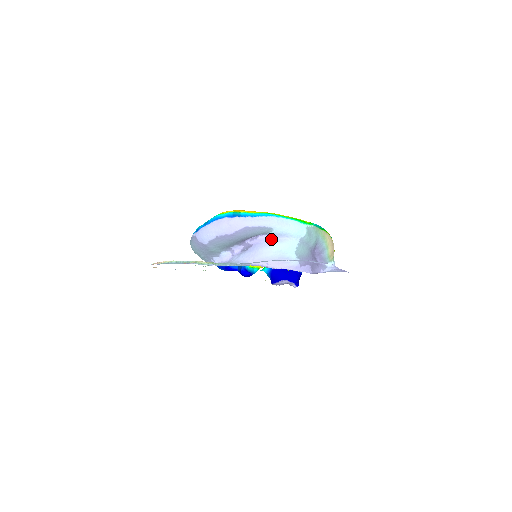
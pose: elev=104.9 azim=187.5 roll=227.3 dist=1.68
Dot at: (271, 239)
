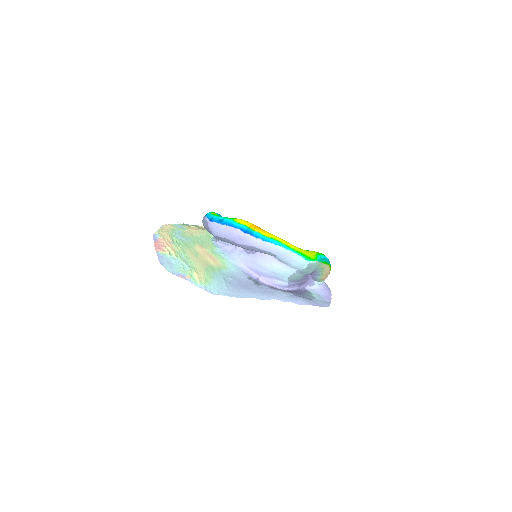
Dot at: (272, 259)
